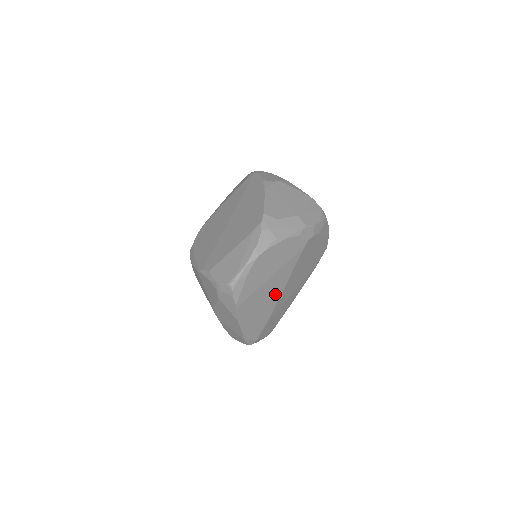
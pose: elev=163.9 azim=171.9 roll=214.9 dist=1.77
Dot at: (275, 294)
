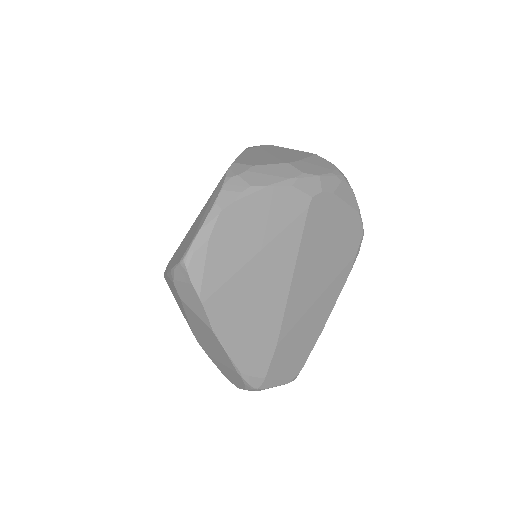
Dot at: (276, 291)
